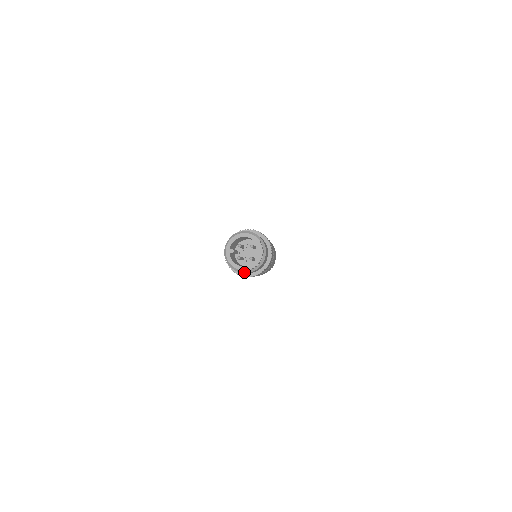
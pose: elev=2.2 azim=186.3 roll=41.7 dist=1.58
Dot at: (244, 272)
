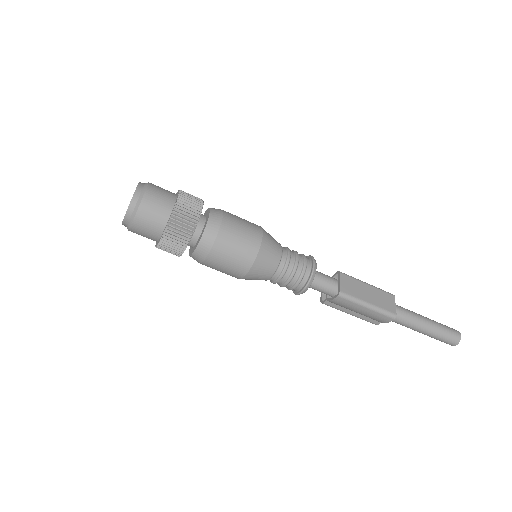
Dot at: (131, 224)
